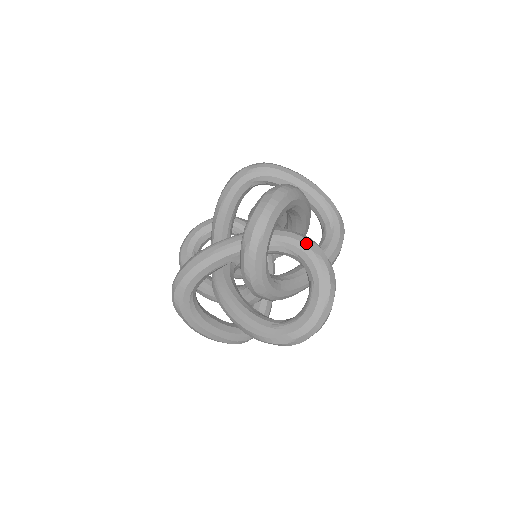
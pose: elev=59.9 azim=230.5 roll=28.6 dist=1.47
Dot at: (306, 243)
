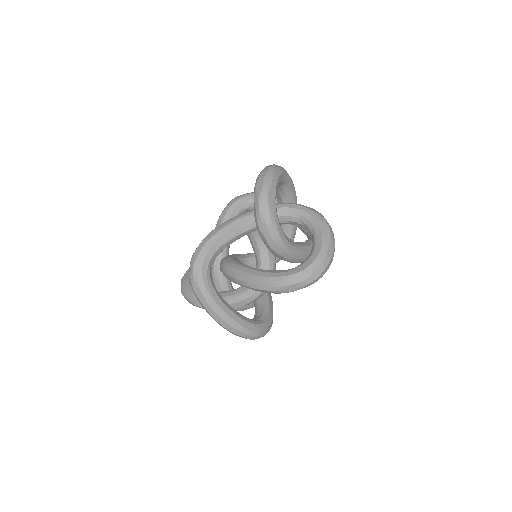
Dot at: (302, 206)
